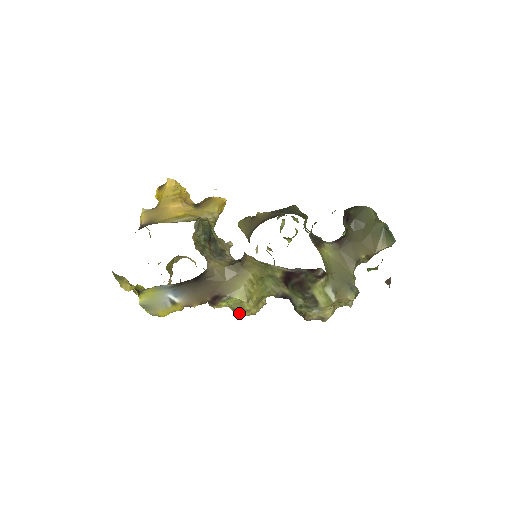
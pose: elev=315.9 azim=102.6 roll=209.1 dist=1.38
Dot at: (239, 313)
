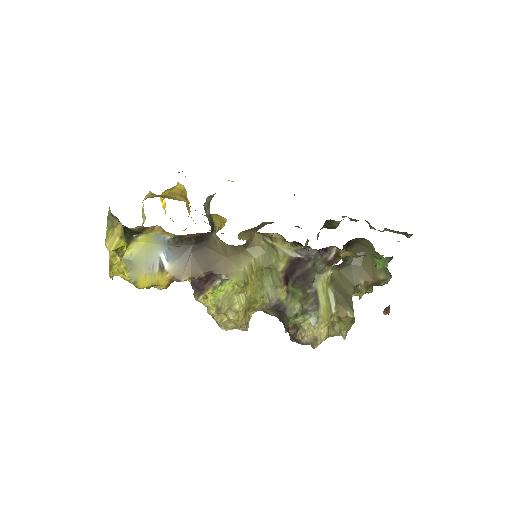
Dot at: (223, 318)
